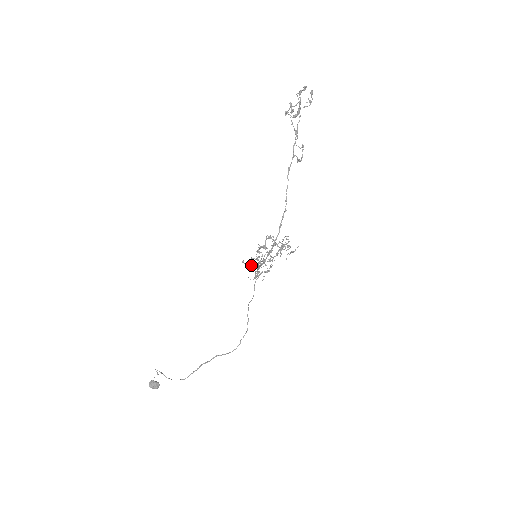
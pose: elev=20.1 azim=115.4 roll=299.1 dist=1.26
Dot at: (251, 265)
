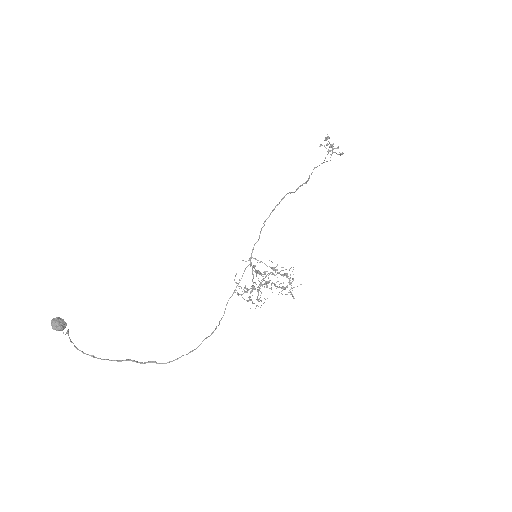
Dot at: (242, 294)
